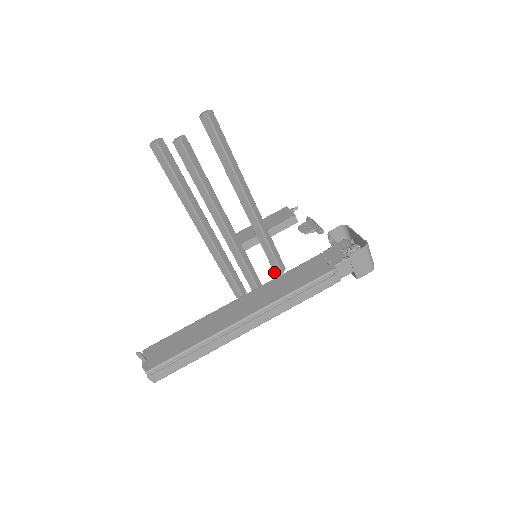
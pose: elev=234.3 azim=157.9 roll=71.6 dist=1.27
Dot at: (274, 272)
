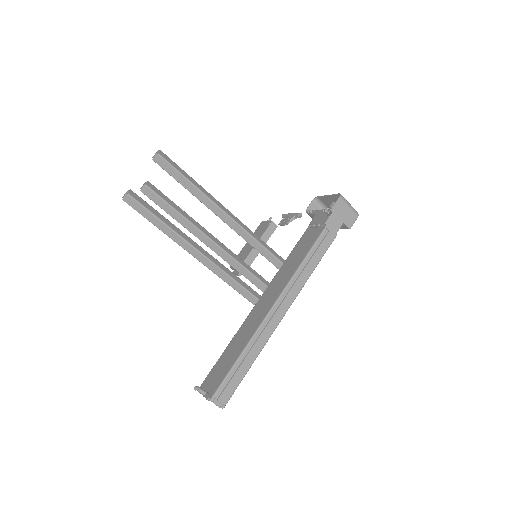
Dot at: occluded
